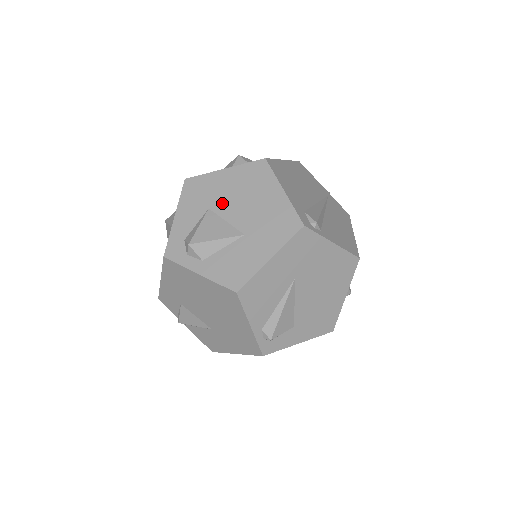
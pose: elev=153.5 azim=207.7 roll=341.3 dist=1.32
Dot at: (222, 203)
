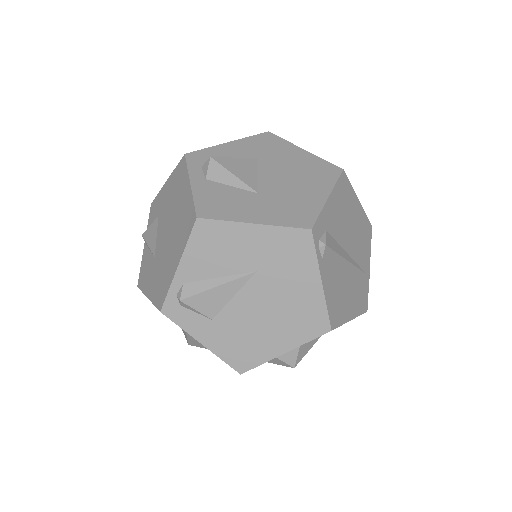
Dot at: (272, 164)
